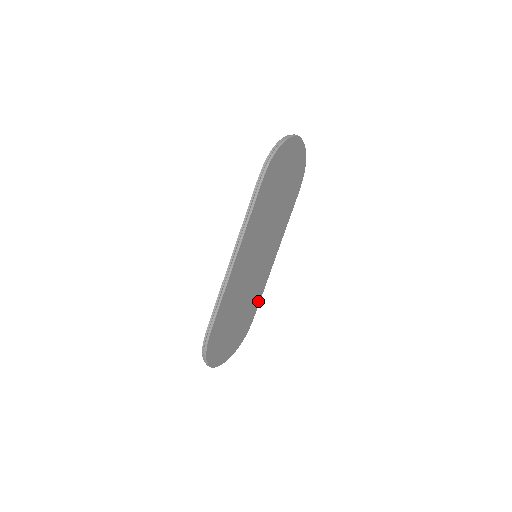
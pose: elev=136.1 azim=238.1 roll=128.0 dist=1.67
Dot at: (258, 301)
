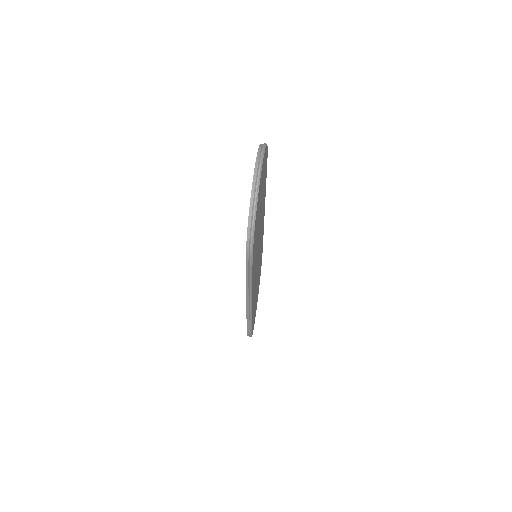
Dot at: (262, 246)
